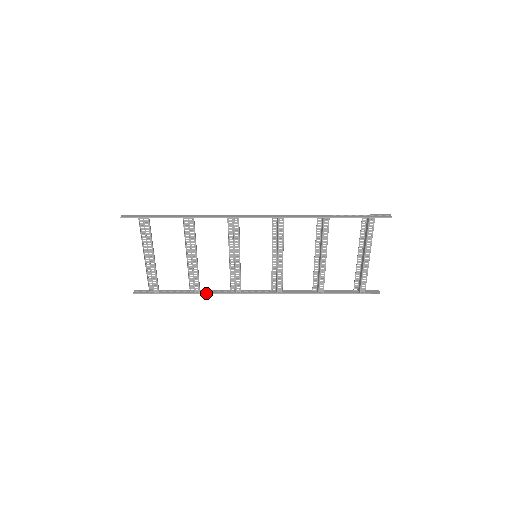
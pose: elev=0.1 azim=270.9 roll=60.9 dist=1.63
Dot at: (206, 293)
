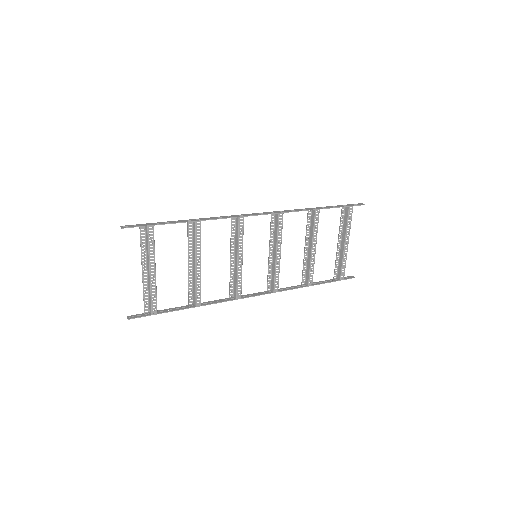
Dot at: (207, 304)
